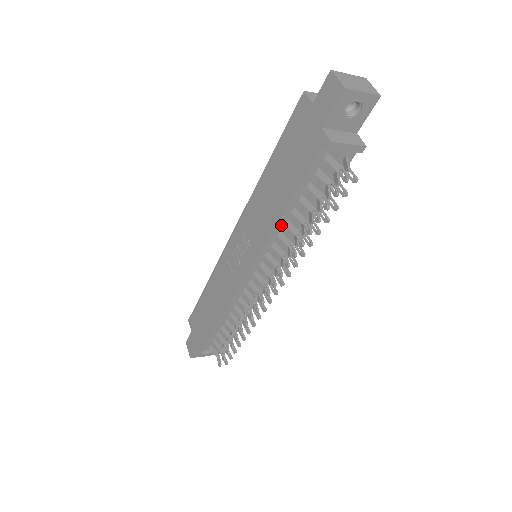
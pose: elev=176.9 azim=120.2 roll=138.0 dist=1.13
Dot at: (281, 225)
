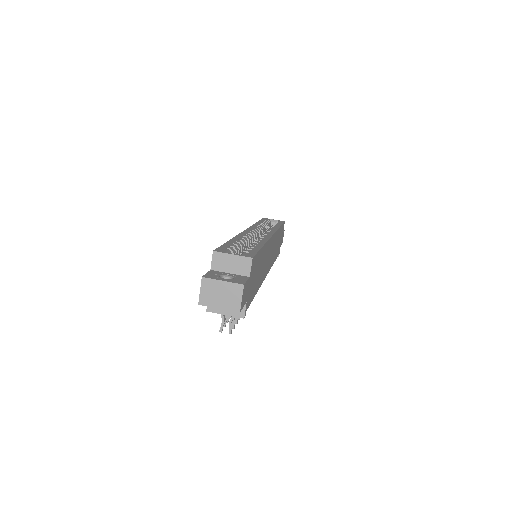
Dot at: occluded
